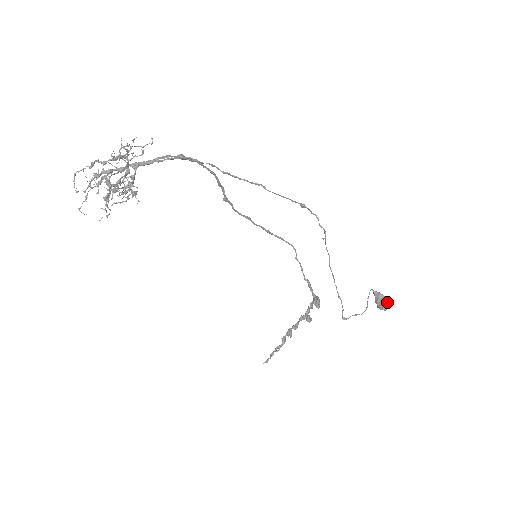
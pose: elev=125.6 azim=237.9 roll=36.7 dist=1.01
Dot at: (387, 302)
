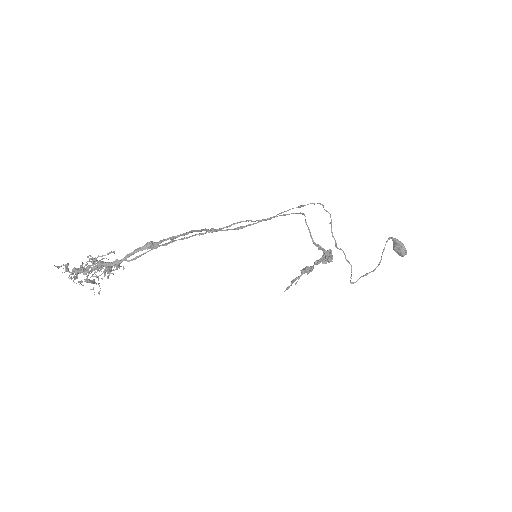
Dot at: (404, 251)
